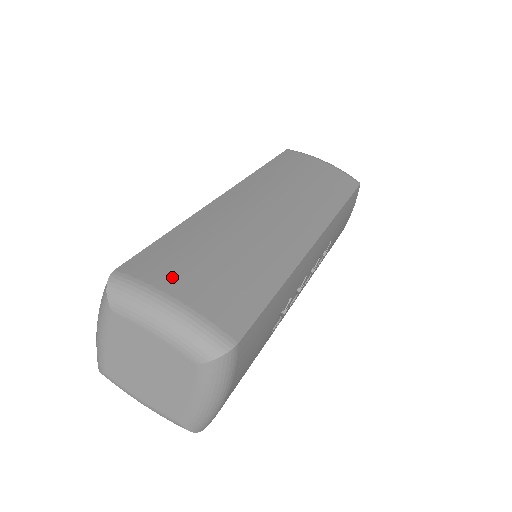
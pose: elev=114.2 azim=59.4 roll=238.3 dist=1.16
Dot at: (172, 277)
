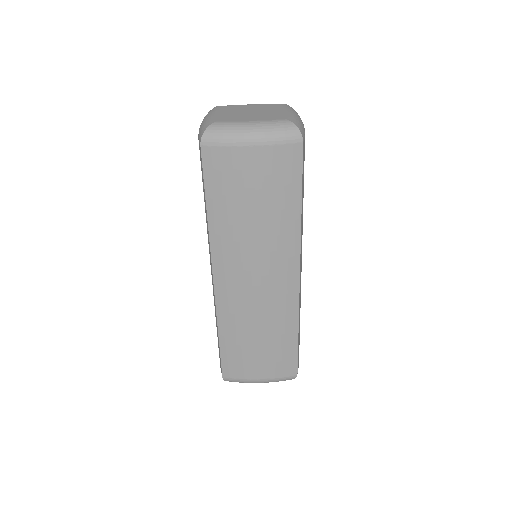
Dot at: (249, 371)
